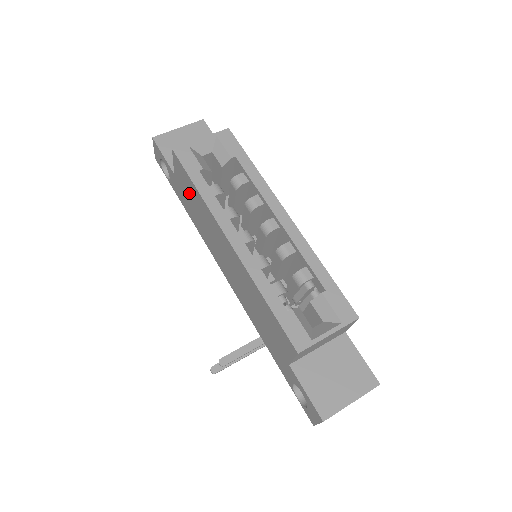
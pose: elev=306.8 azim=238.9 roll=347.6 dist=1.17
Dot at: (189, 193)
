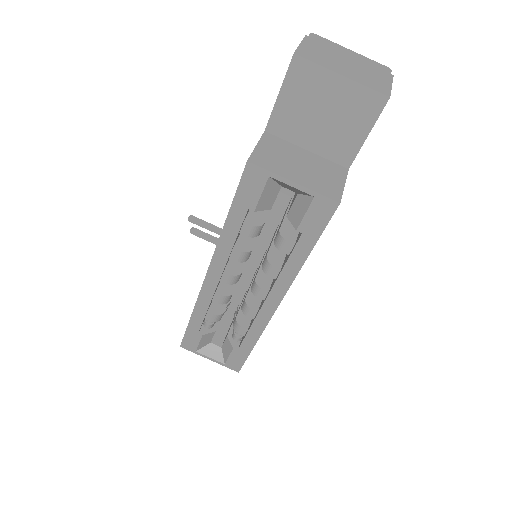
Dot at: occluded
